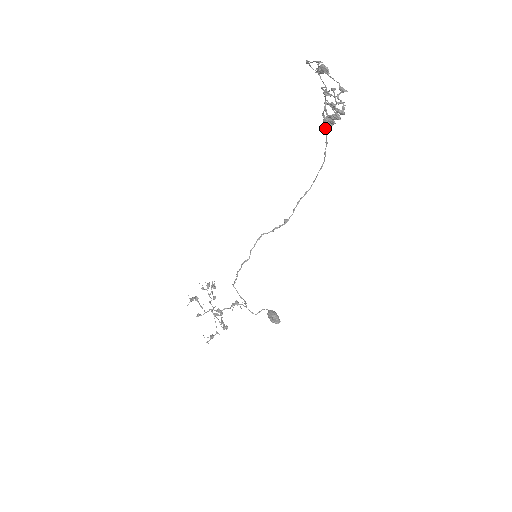
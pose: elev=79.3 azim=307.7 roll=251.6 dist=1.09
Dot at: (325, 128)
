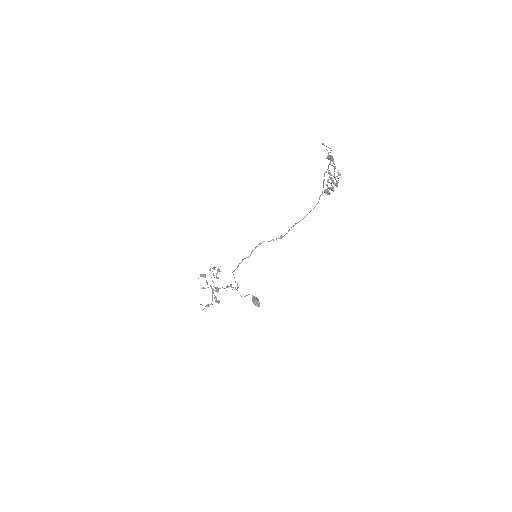
Dot at: occluded
